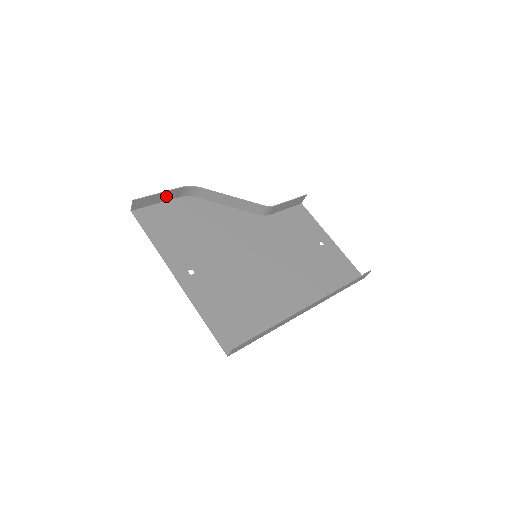
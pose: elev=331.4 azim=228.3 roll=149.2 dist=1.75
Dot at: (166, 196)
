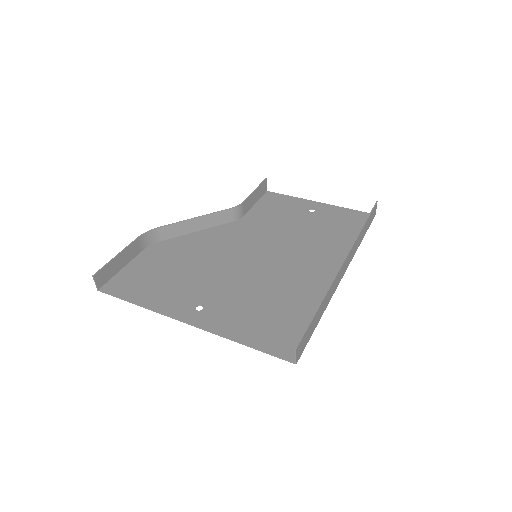
Dot at: (127, 256)
